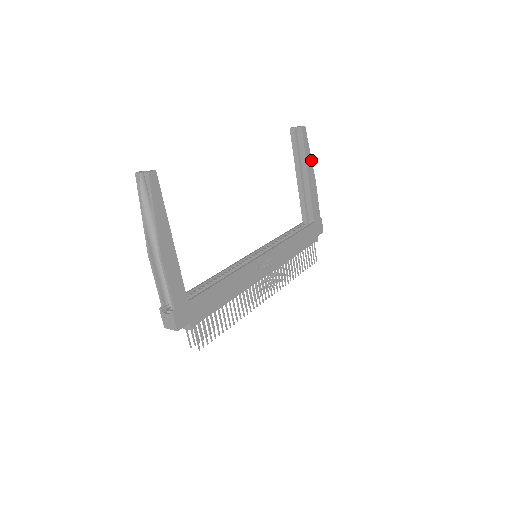
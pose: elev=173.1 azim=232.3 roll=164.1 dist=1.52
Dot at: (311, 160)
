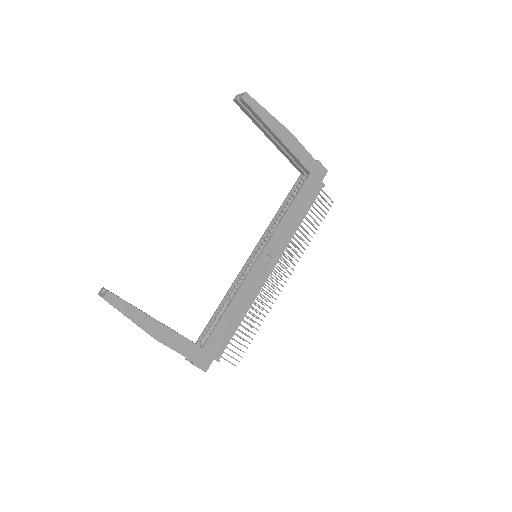
Dot at: (274, 118)
